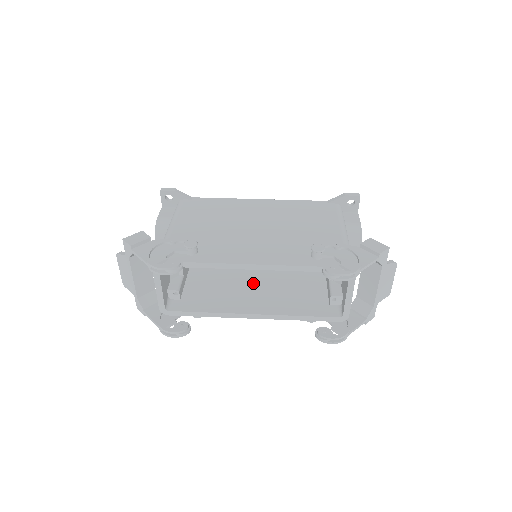
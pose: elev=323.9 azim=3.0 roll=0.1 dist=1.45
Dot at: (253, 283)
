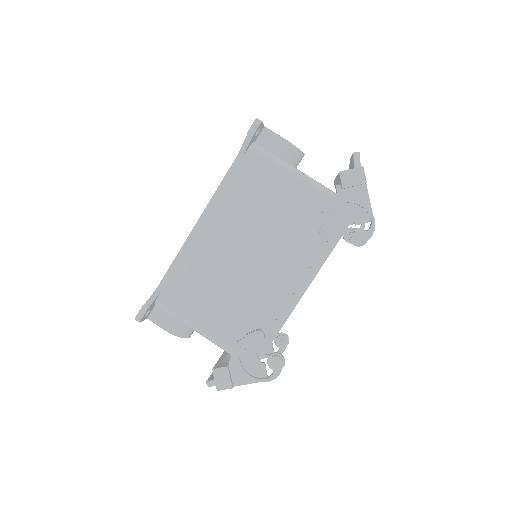
Dot at: occluded
